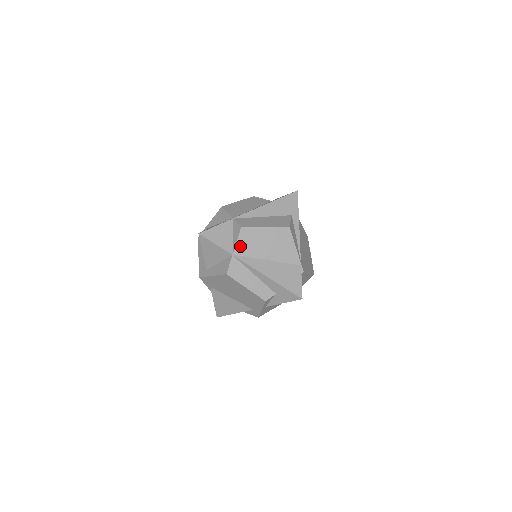
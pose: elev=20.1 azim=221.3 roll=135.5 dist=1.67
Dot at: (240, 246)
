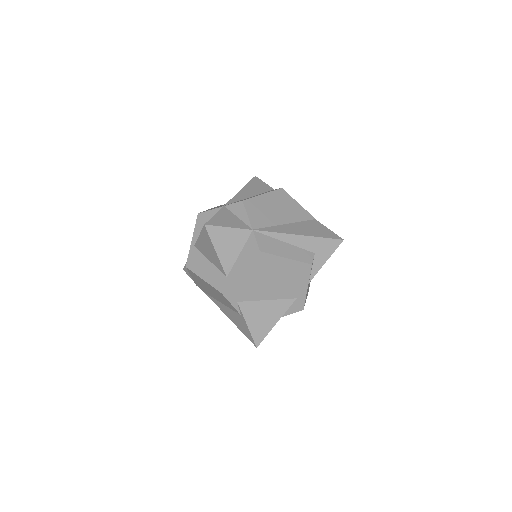
Dot at: (253, 219)
